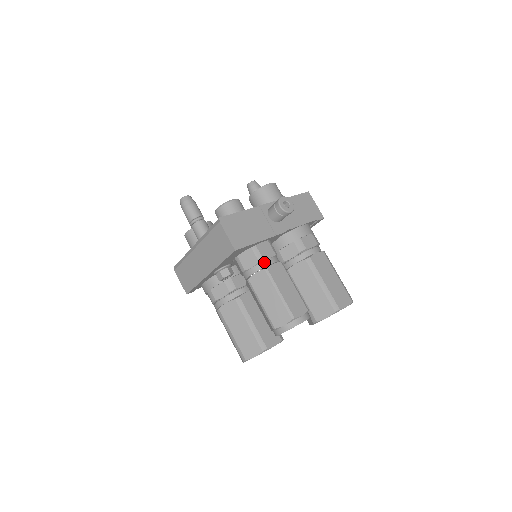
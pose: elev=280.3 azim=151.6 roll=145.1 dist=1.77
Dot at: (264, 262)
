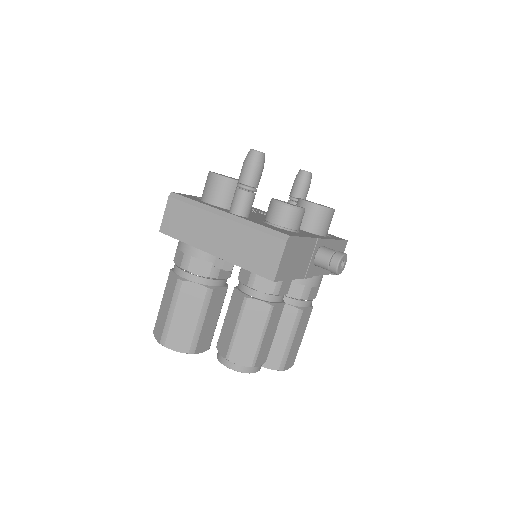
Dot at: (276, 297)
